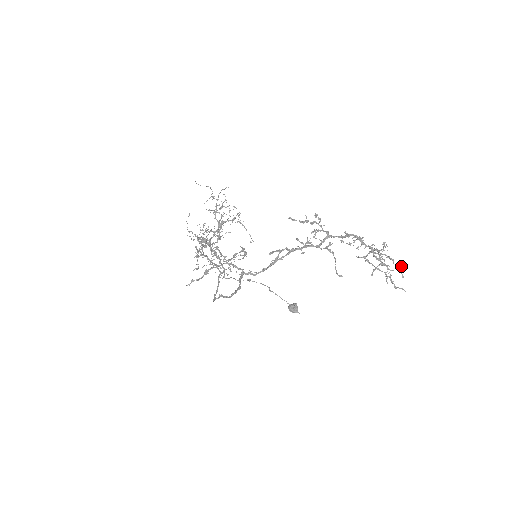
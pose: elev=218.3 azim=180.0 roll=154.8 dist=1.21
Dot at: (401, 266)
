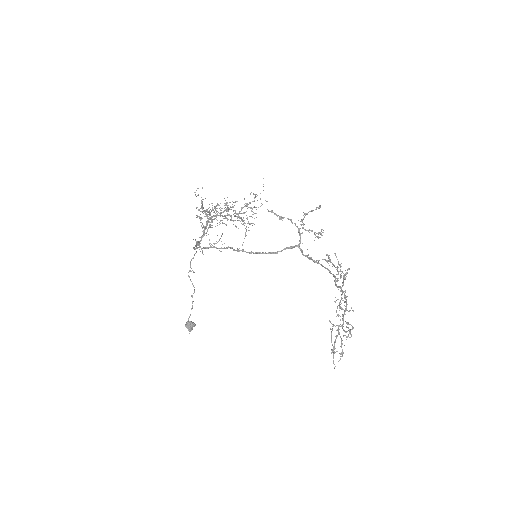
Dot at: (343, 353)
